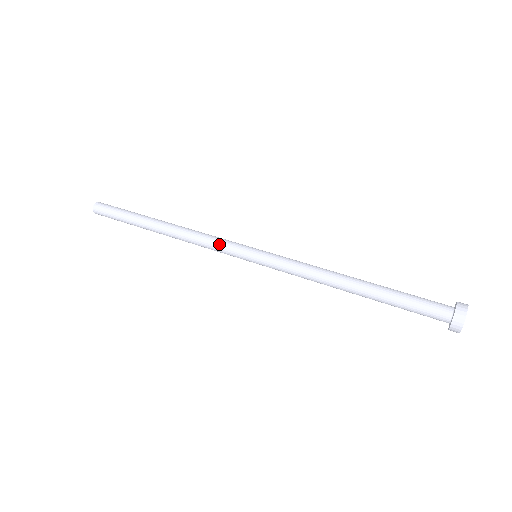
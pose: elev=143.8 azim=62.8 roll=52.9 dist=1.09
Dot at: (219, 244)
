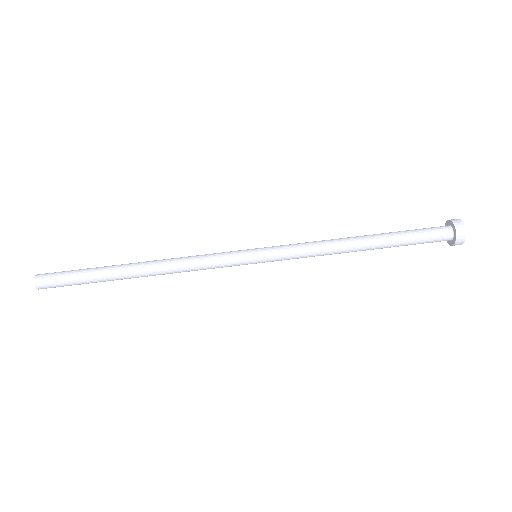
Dot at: occluded
